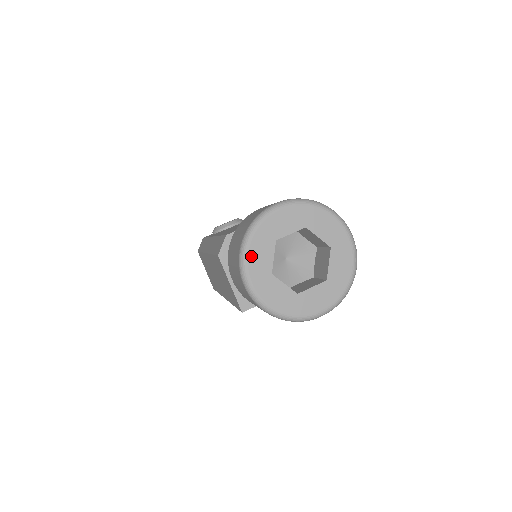
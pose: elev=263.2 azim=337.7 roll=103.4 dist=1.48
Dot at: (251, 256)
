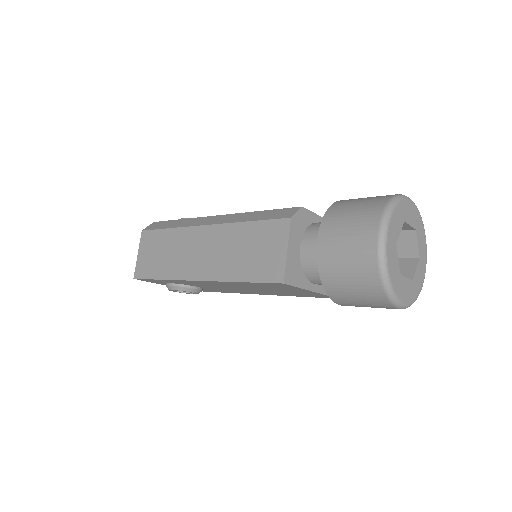
Dot at: (393, 218)
